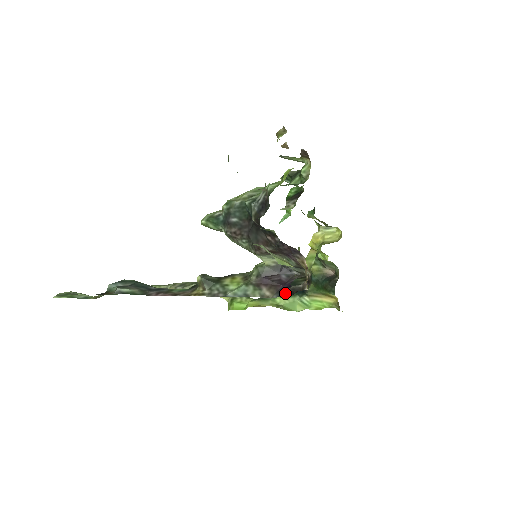
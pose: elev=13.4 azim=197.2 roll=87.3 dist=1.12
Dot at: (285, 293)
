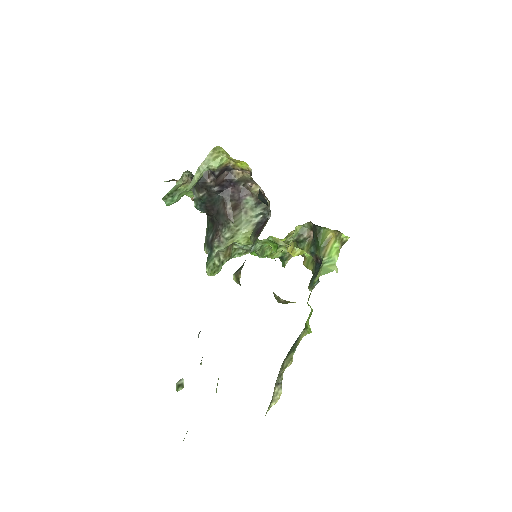
Dot at: occluded
